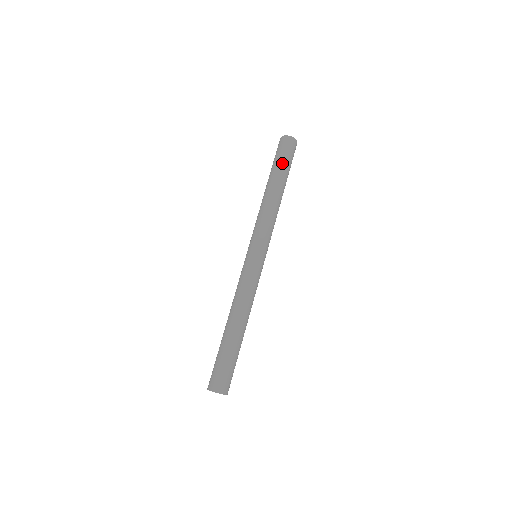
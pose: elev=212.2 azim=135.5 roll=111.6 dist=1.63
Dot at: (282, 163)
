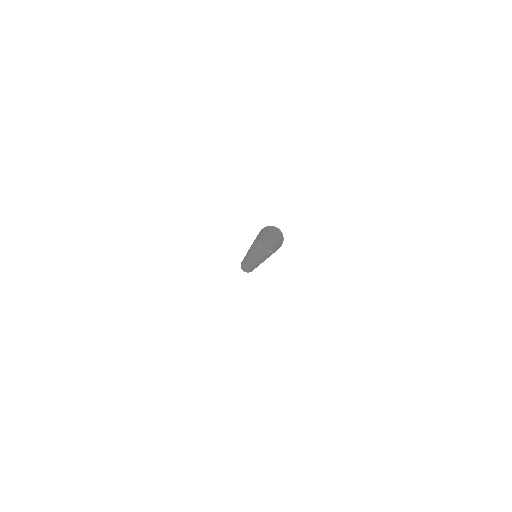
Dot at: (259, 253)
